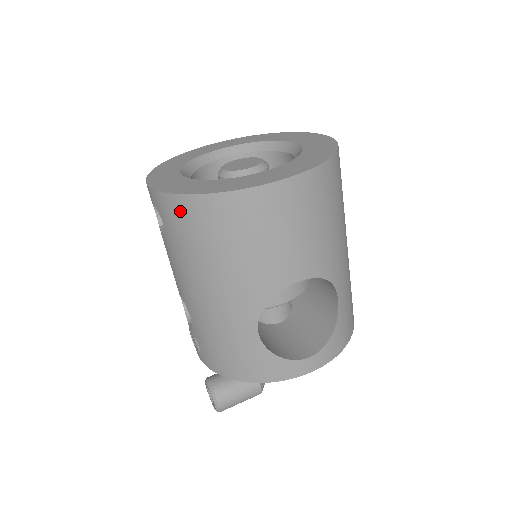
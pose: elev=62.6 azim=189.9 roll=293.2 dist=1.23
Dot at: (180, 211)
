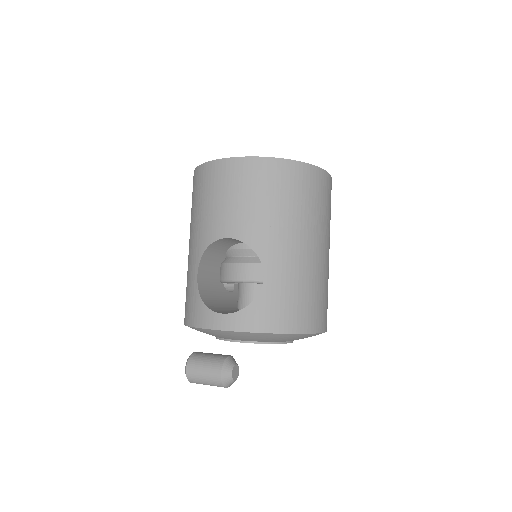
Dot at: occluded
